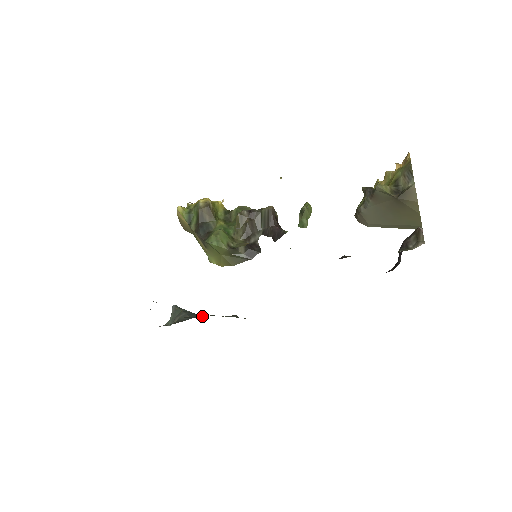
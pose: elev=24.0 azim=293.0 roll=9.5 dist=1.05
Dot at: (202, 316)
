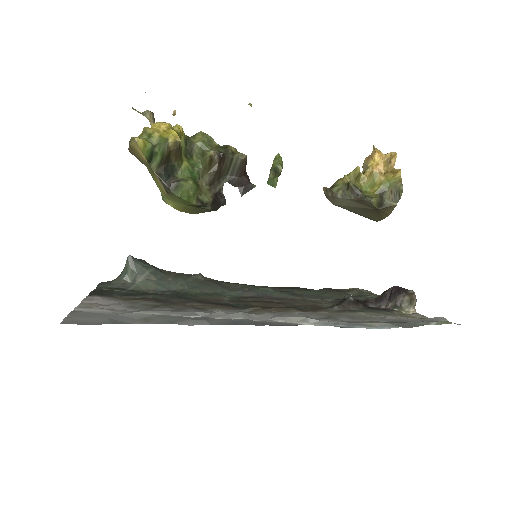
Dot at: (178, 287)
